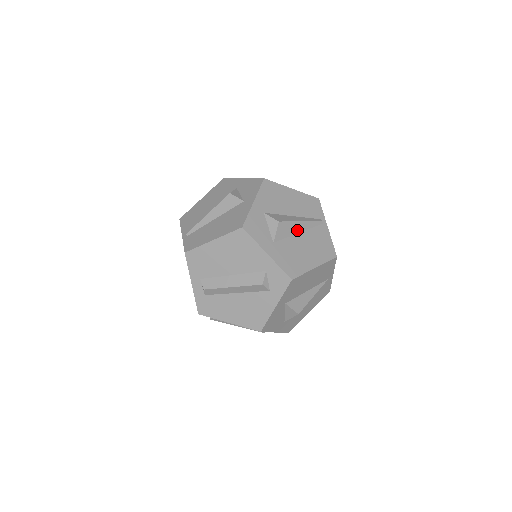
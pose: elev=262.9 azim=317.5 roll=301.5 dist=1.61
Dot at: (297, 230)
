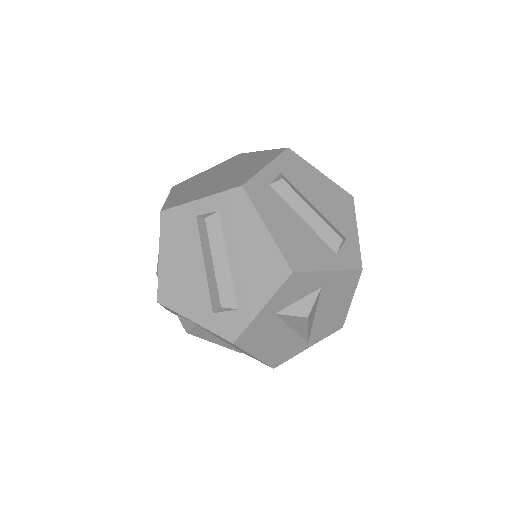
Dot at: occluded
